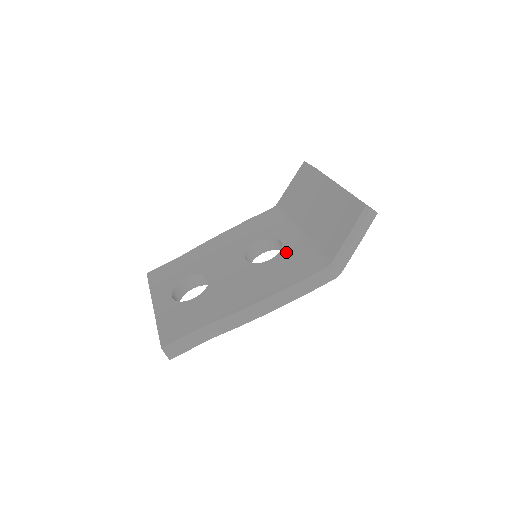
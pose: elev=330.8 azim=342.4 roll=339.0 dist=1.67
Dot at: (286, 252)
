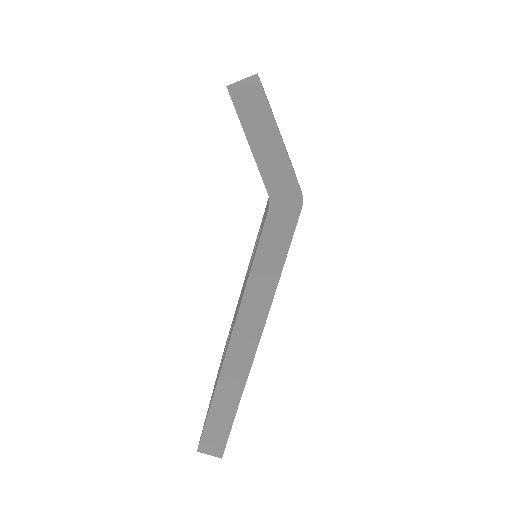
Dot at: occluded
